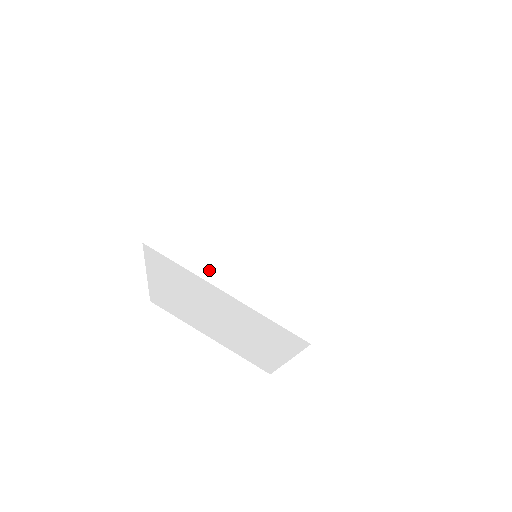
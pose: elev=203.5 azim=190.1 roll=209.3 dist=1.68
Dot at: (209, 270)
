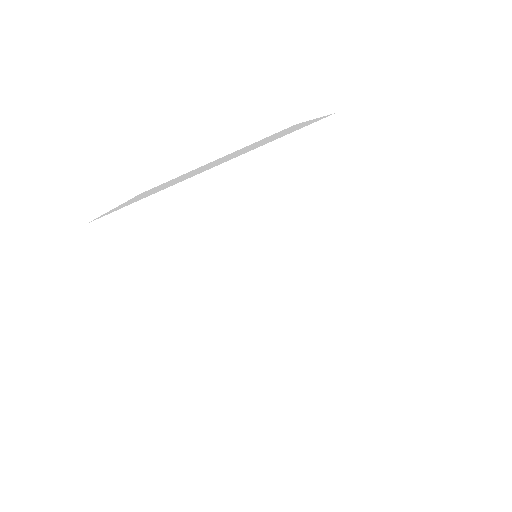
Dot at: occluded
